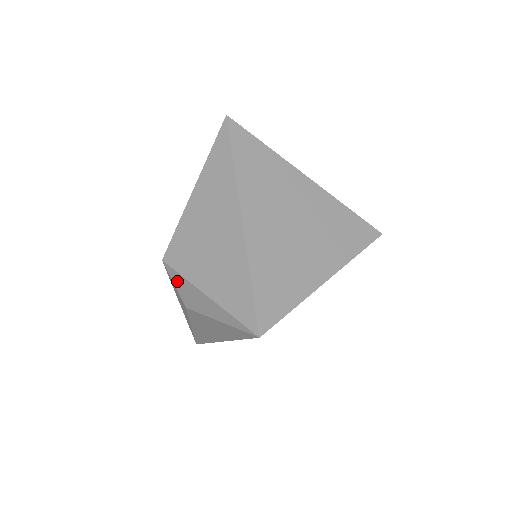
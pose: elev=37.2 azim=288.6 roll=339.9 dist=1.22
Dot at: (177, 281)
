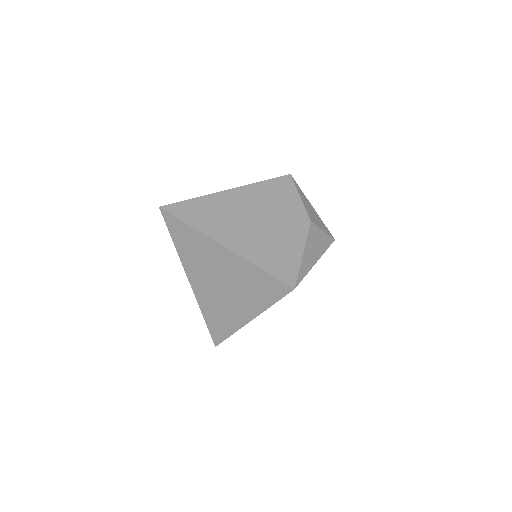
Dot at: occluded
